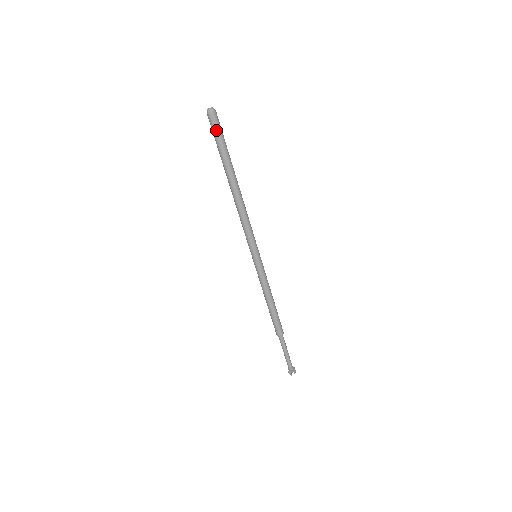
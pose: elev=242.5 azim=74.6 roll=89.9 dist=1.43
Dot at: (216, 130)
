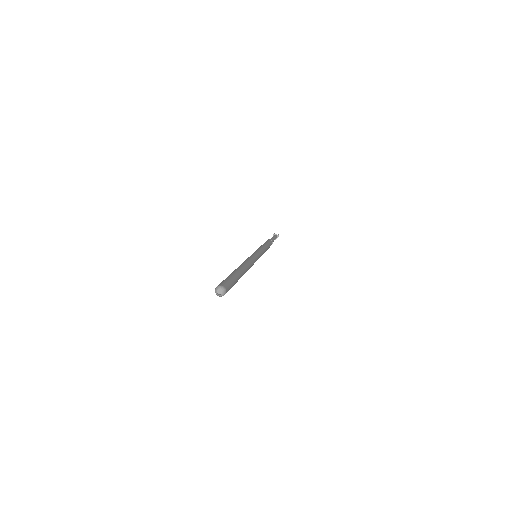
Dot at: occluded
